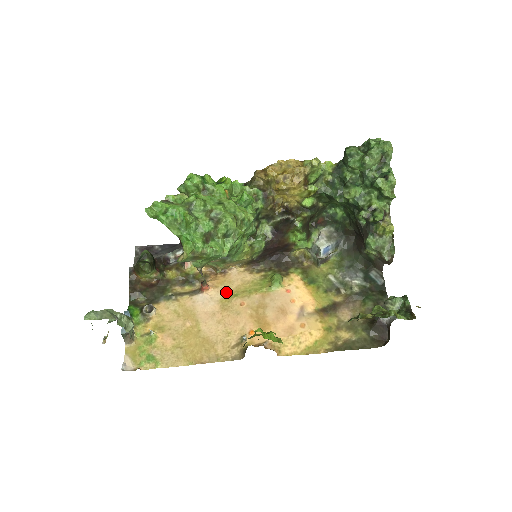
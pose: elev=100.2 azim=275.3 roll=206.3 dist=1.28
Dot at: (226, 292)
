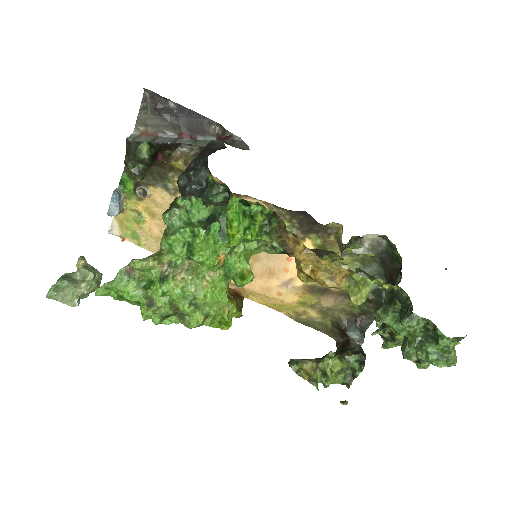
Dot at: occluded
